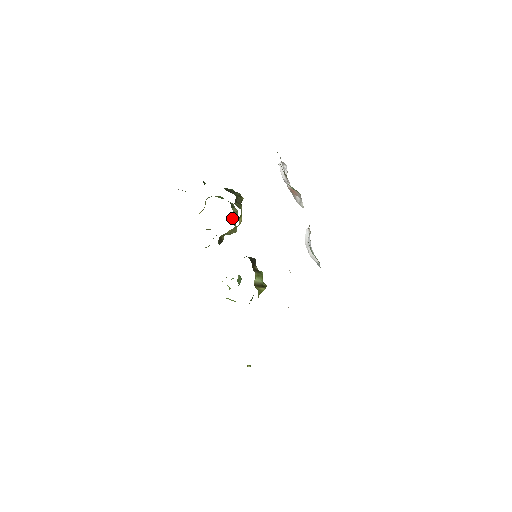
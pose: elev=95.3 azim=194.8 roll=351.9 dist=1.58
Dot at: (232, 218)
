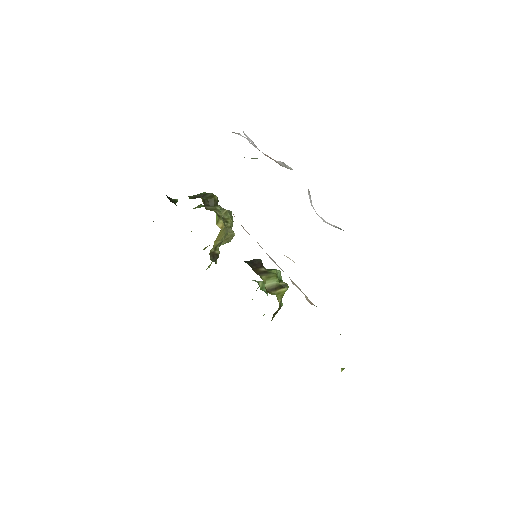
Dot at: occluded
